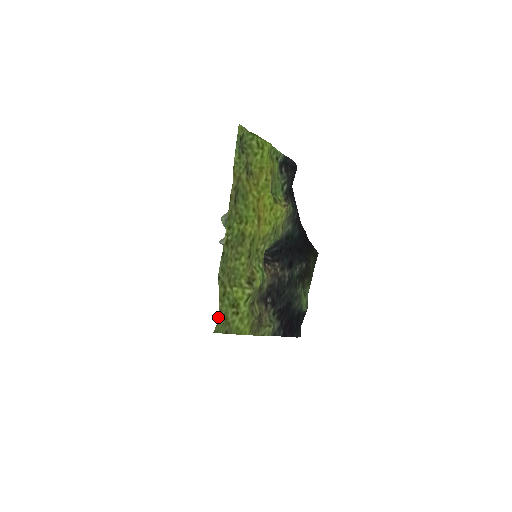
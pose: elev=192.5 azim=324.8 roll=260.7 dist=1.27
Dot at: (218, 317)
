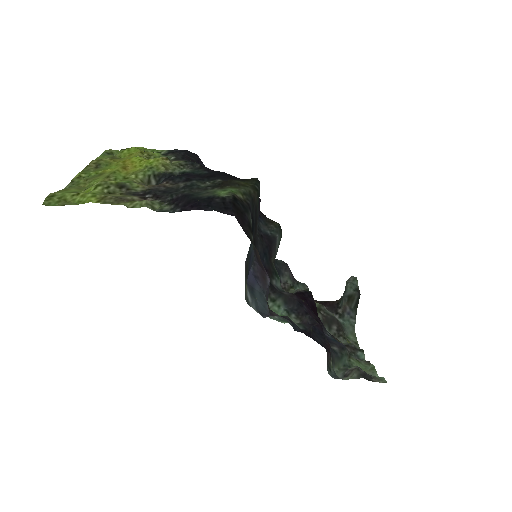
Dot at: (48, 196)
